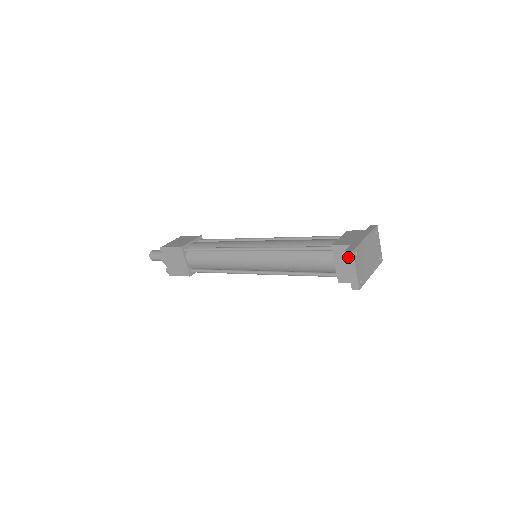
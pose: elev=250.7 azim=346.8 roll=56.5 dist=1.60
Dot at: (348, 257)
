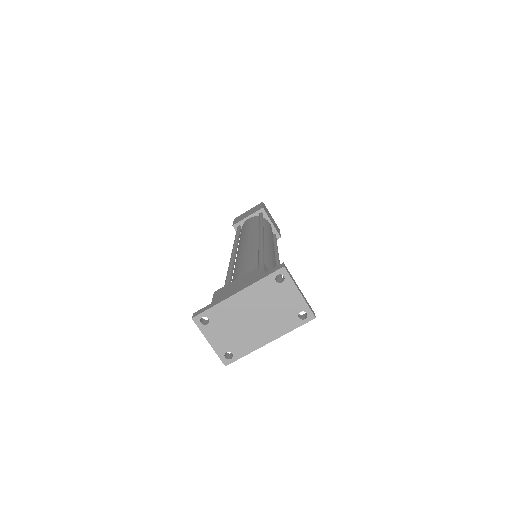
Dot at: (198, 322)
